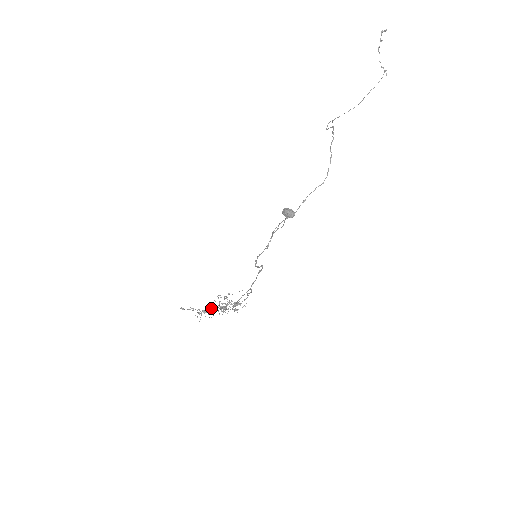
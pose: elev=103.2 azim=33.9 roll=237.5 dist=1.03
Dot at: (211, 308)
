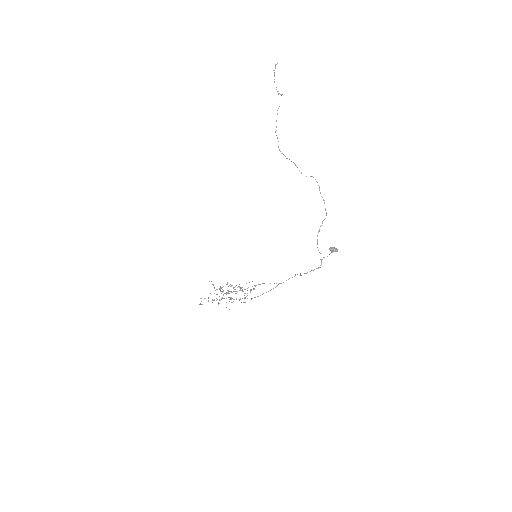
Dot at: occluded
